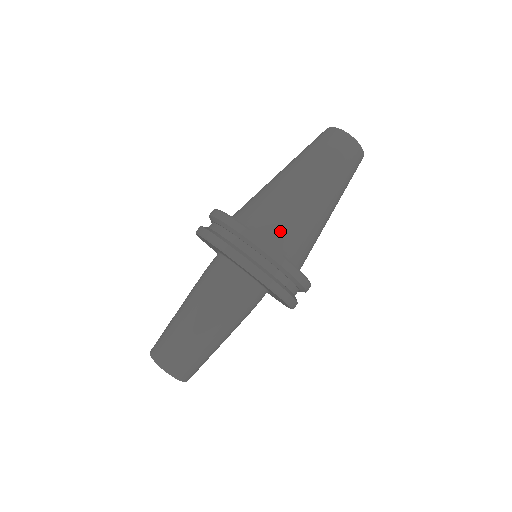
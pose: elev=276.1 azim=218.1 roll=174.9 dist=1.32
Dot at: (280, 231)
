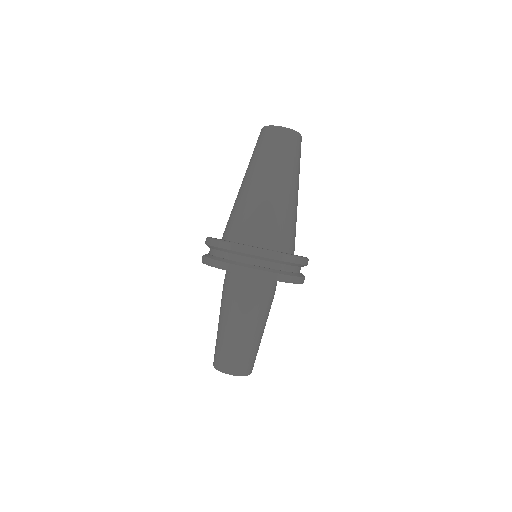
Dot at: (243, 228)
